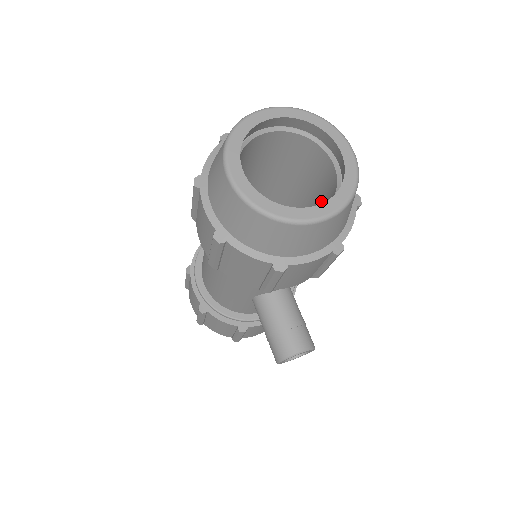
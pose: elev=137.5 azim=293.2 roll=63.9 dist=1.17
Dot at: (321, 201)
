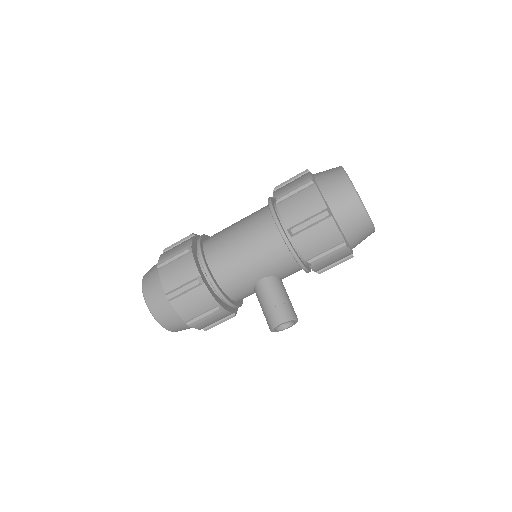
Dot at: occluded
